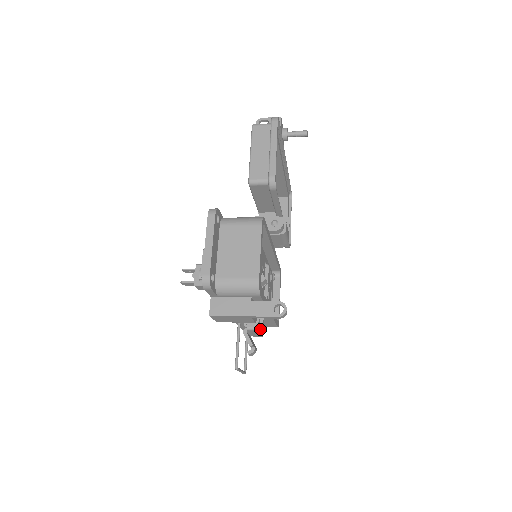
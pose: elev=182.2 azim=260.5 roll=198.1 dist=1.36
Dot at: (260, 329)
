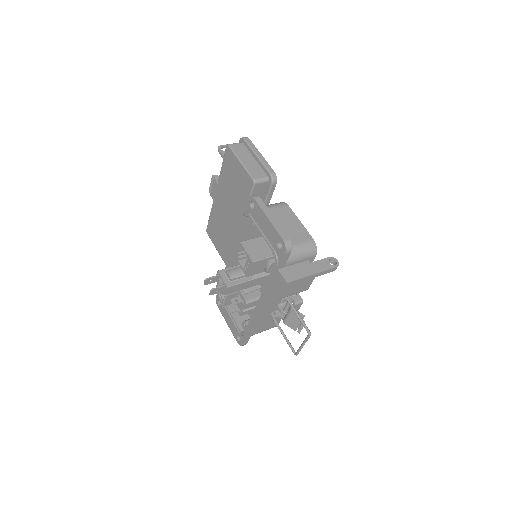
Dot at: occluded
